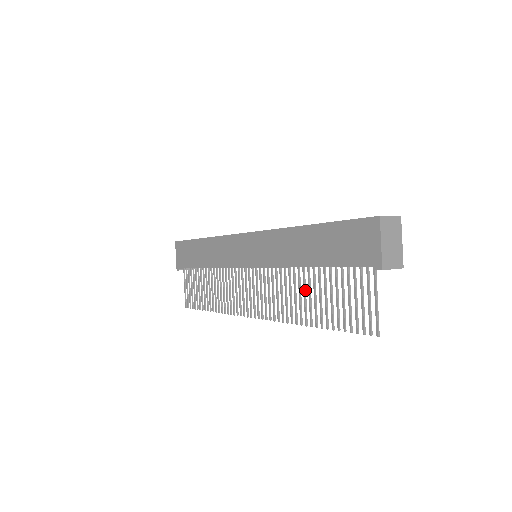
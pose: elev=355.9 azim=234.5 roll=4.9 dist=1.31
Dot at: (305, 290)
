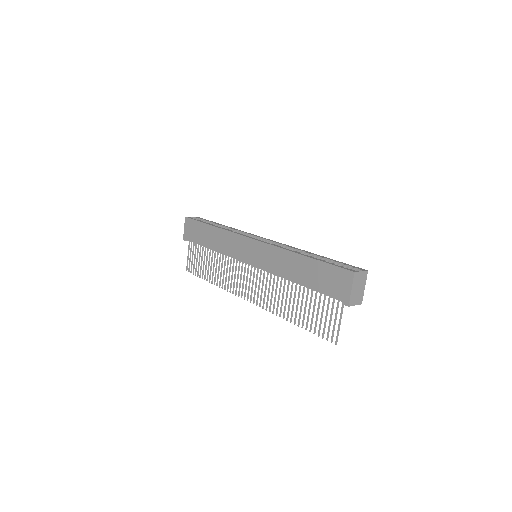
Dot at: (291, 297)
